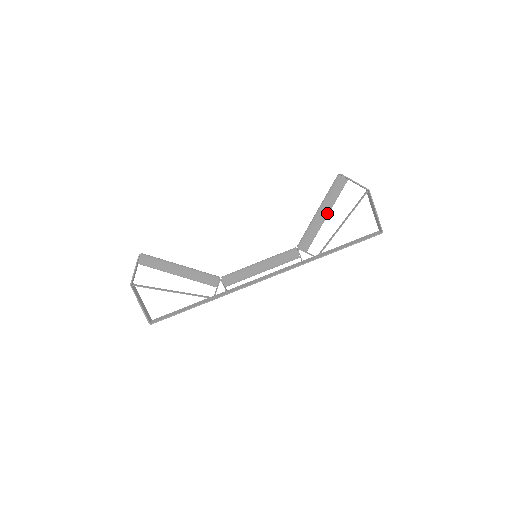
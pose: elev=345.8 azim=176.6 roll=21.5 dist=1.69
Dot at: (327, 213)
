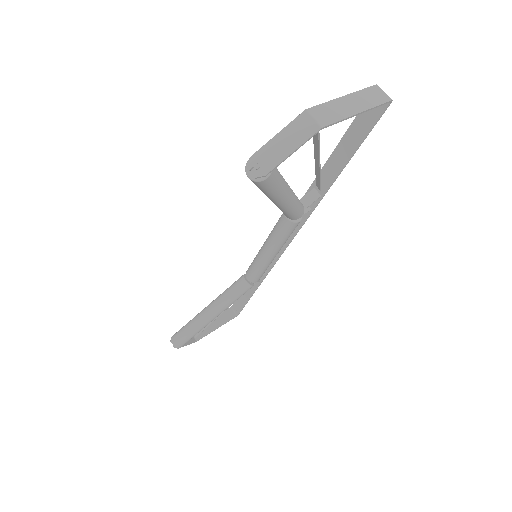
Dot at: (289, 194)
